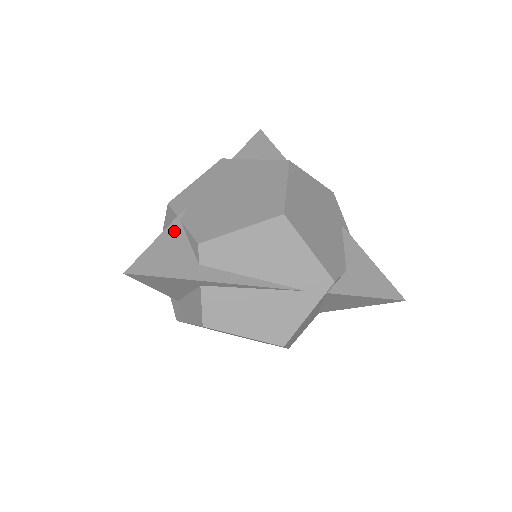
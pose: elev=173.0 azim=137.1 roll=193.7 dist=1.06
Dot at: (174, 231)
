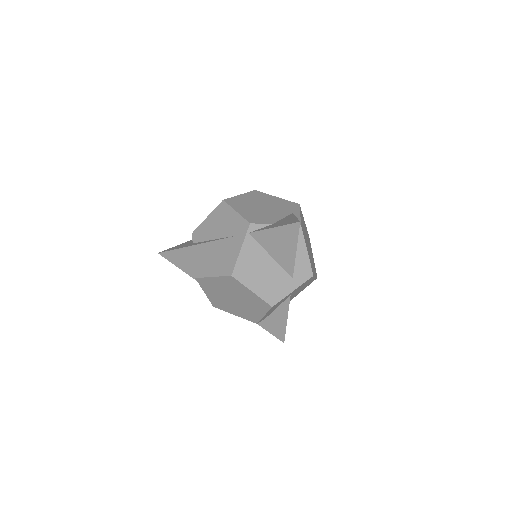
Dot at: occluded
